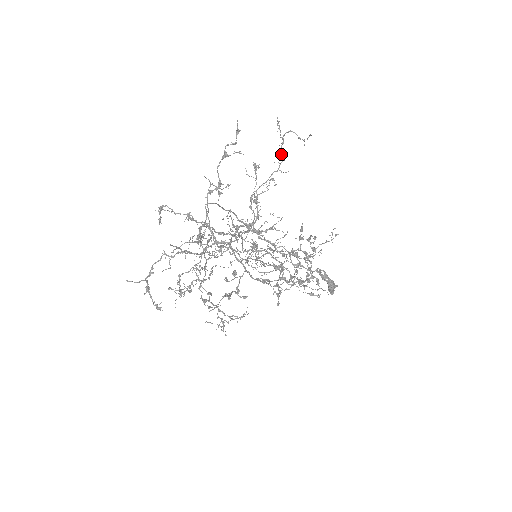
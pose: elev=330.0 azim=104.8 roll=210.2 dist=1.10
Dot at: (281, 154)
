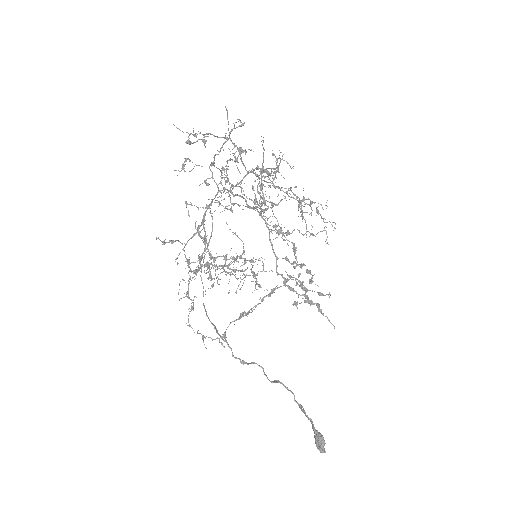
Dot at: (277, 168)
